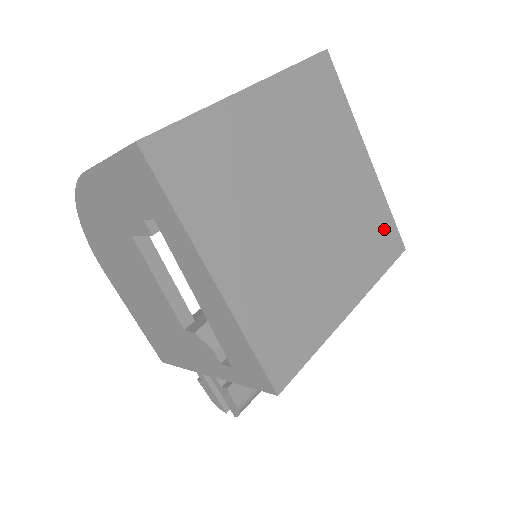
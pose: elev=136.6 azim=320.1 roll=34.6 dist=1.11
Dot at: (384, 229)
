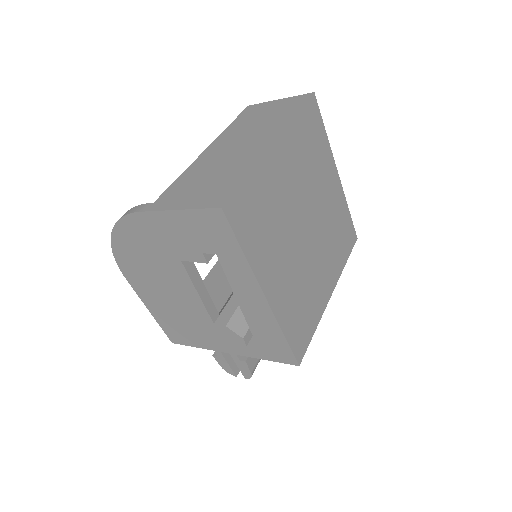
Dot at: (346, 227)
